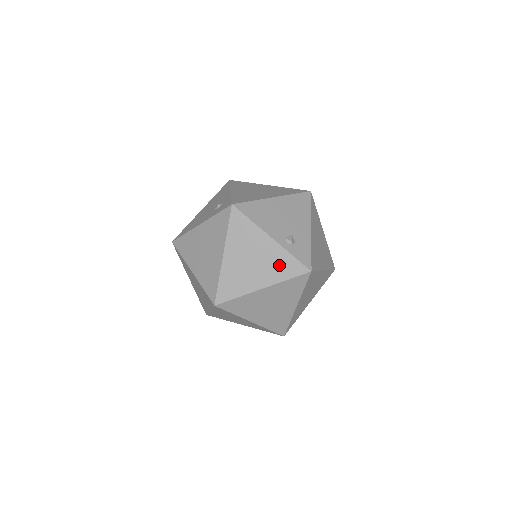
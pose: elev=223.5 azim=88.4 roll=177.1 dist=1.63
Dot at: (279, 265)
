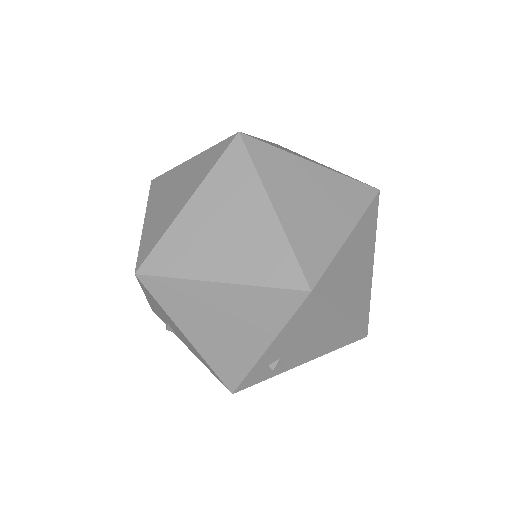
Dot at: occluded
